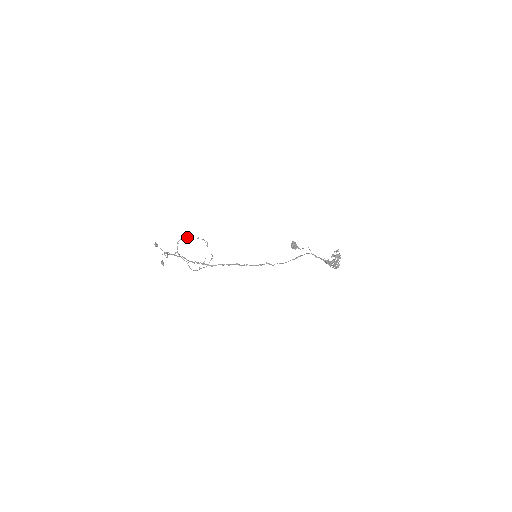
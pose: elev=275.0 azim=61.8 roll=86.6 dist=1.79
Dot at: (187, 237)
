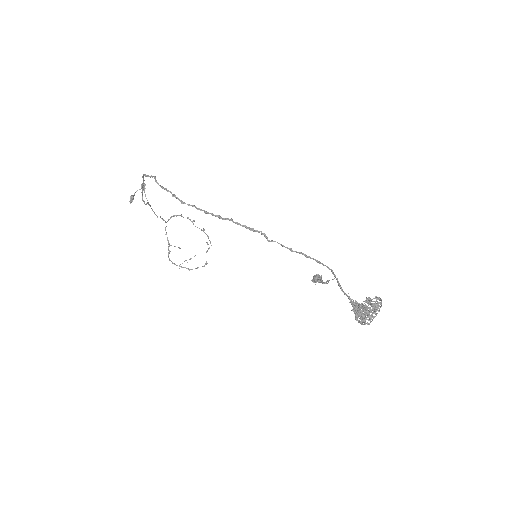
Dot at: (190, 219)
